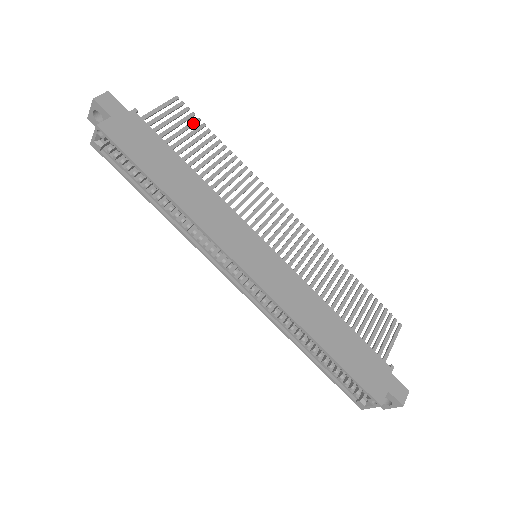
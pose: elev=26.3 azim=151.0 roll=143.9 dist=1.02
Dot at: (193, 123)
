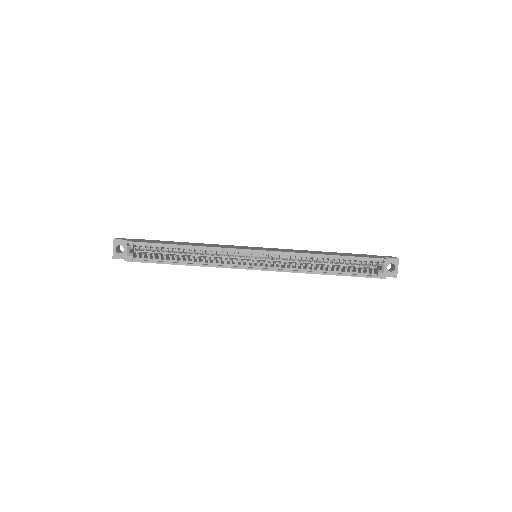
Dot at: occluded
